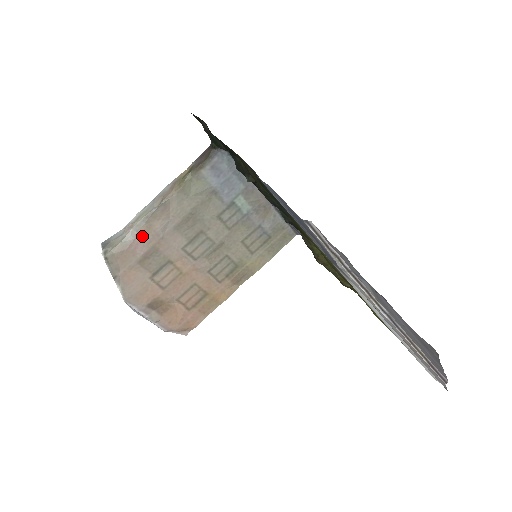
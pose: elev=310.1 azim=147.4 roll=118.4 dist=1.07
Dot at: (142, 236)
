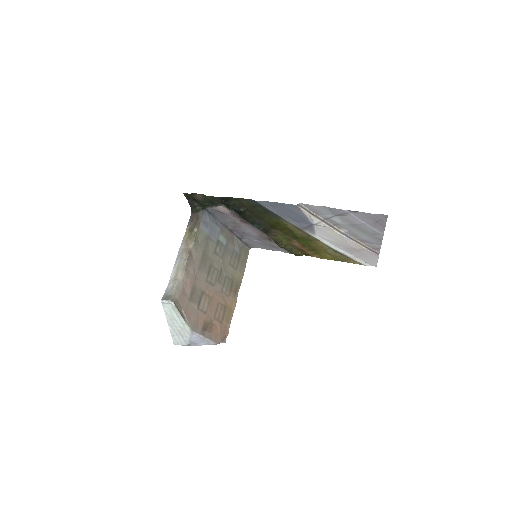
Dot at: (186, 281)
